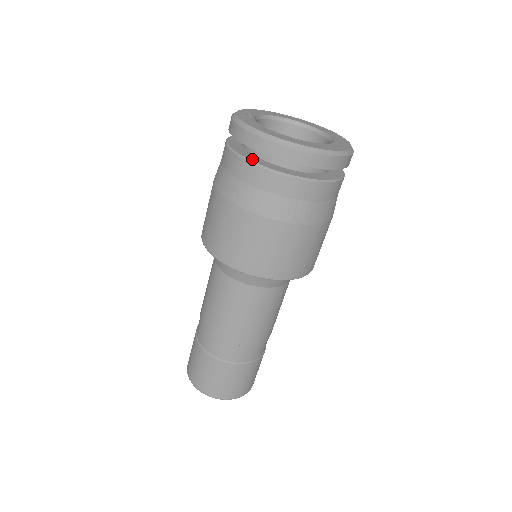
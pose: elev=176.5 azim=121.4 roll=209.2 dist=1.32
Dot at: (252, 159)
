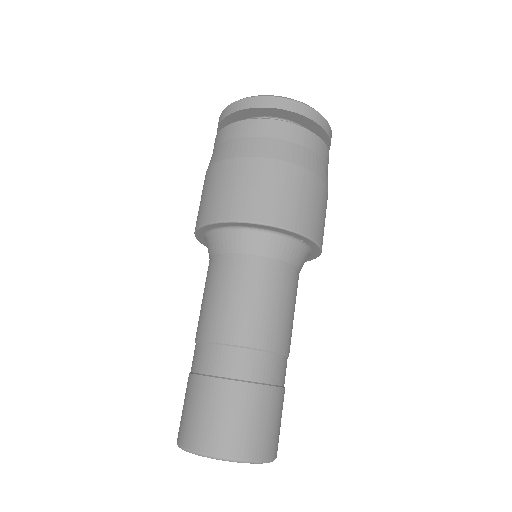
Dot at: (282, 122)
